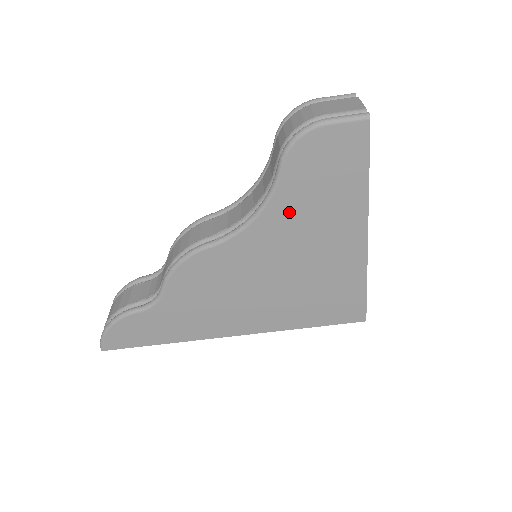
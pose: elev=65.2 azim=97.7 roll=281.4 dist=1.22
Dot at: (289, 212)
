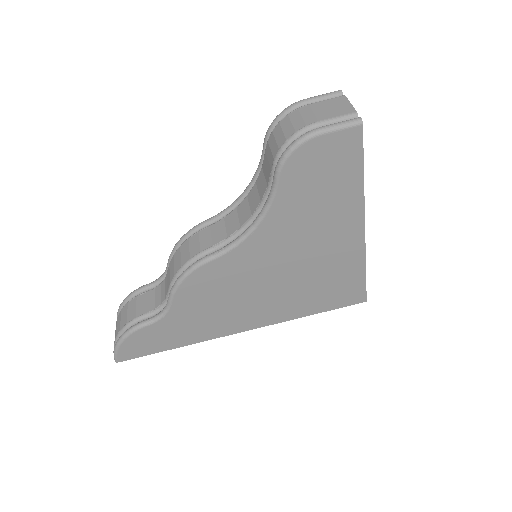
Dot at: (288, 218)
